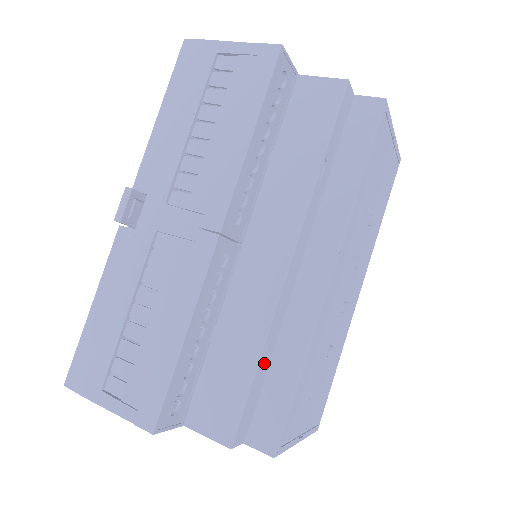
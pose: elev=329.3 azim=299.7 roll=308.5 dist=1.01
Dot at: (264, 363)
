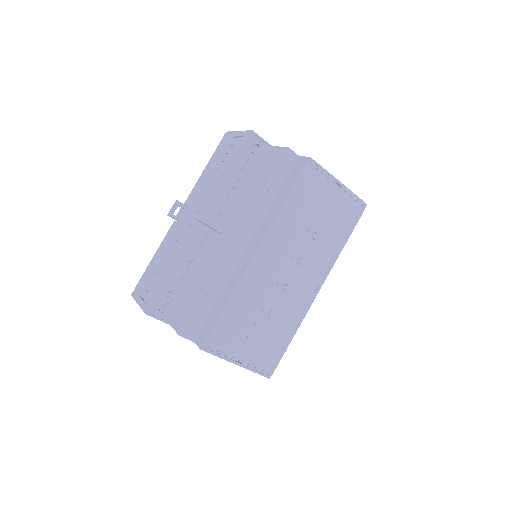
Dot at: (211, 297)
